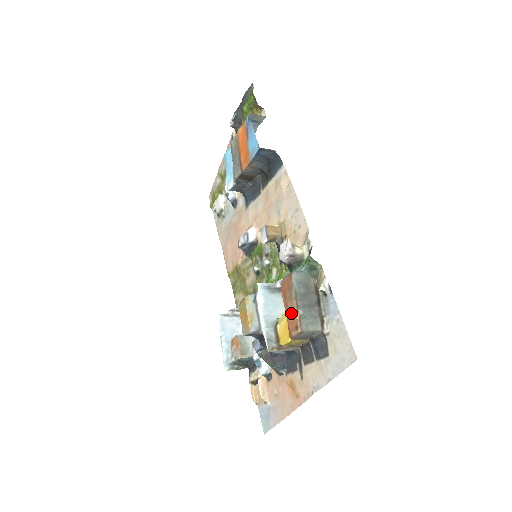
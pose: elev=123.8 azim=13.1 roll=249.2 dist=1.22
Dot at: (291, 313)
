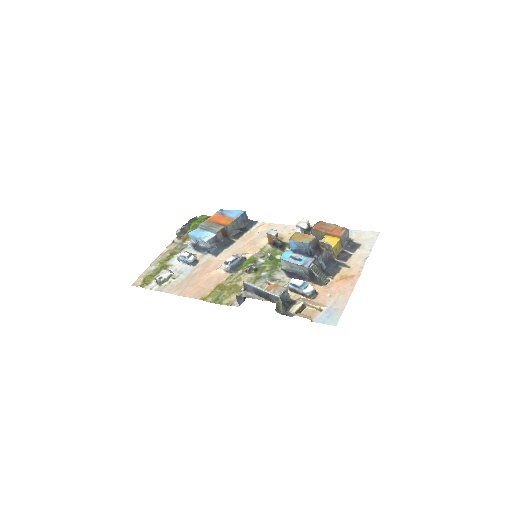
Dot at: (333, 229)
